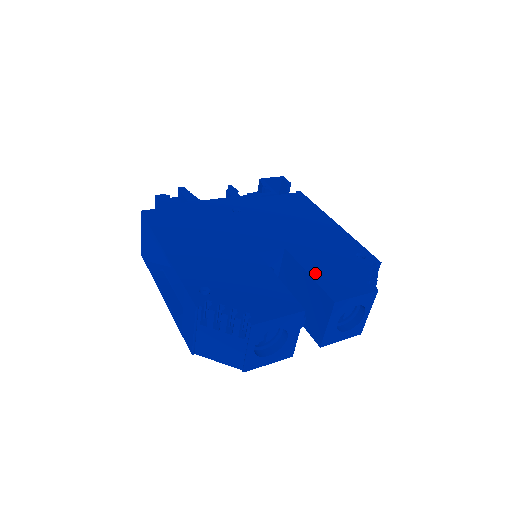
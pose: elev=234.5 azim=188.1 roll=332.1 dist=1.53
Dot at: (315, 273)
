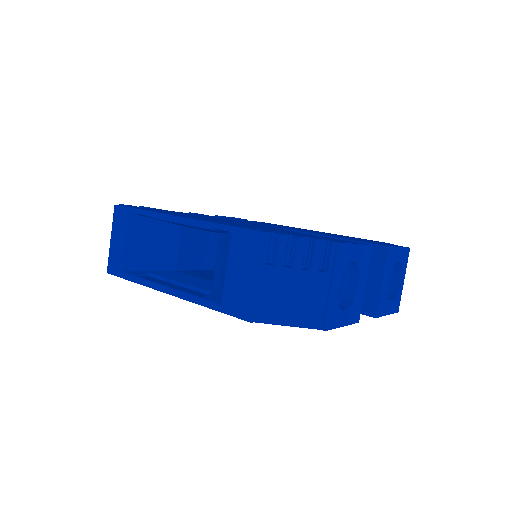
Dot at: (345, 238)
